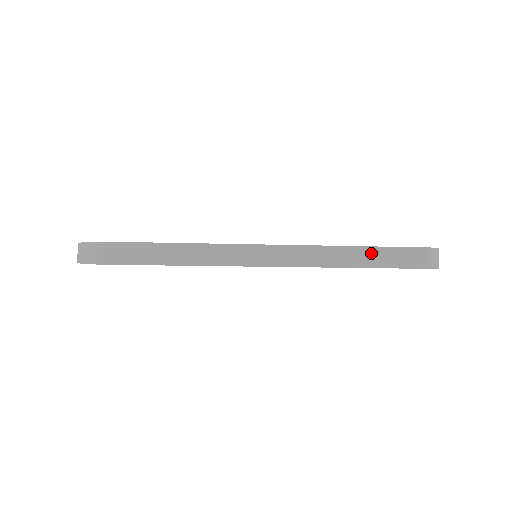
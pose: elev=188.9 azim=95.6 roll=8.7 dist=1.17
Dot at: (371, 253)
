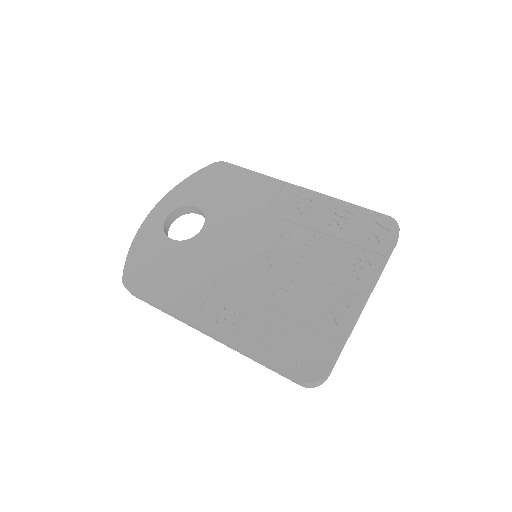
Dot at: (264, 364)
